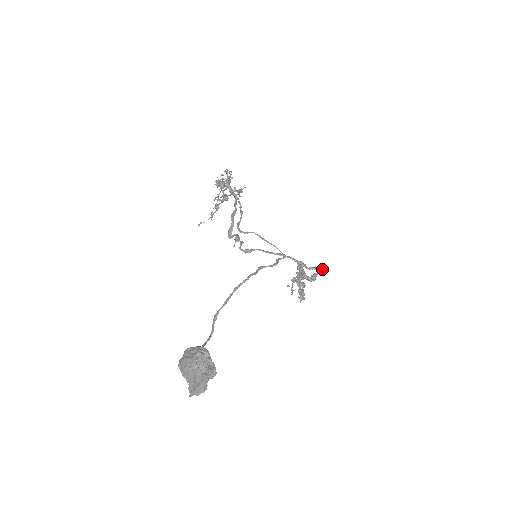
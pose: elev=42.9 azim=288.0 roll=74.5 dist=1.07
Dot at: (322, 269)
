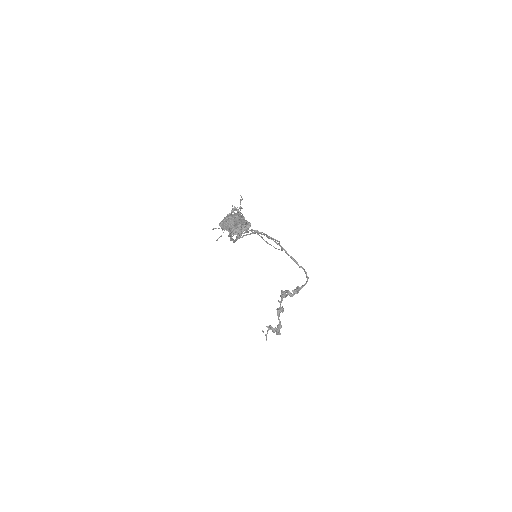
Dot at: (307, 277)
